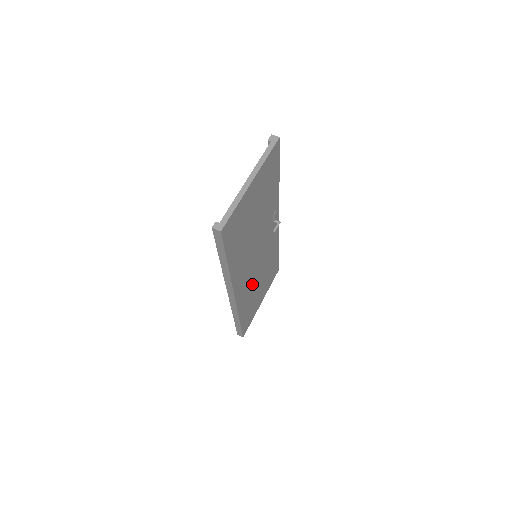
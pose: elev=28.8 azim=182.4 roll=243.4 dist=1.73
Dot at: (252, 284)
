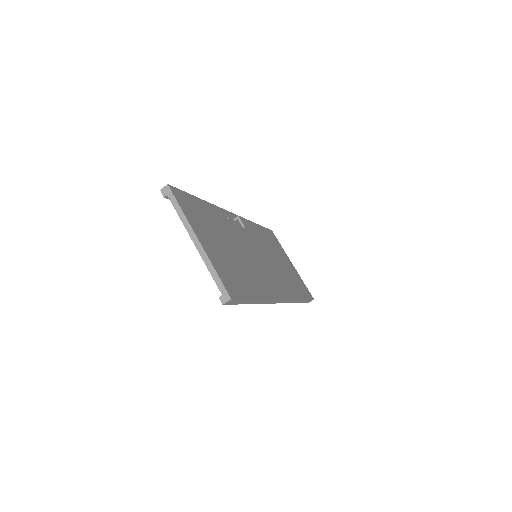
Dot at: (277, 271)
